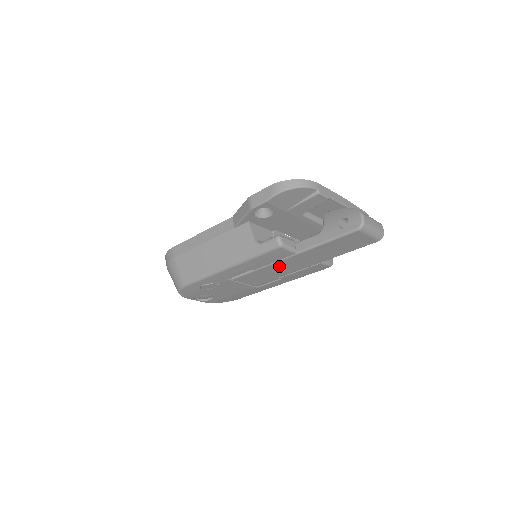
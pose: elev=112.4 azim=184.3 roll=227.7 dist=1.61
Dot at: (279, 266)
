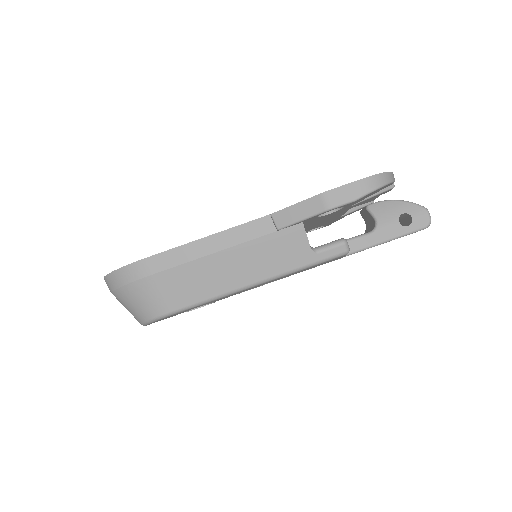
Dot at: occluded
